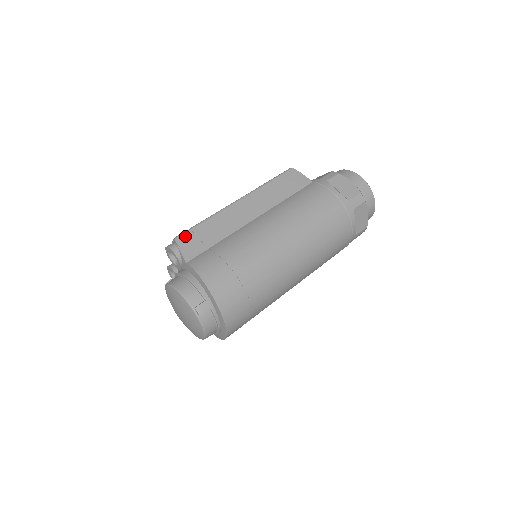
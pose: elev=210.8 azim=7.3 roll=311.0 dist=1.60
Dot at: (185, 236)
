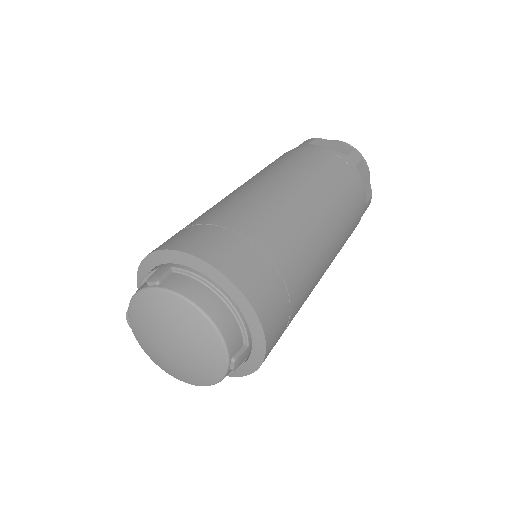
Dot at: occluded
